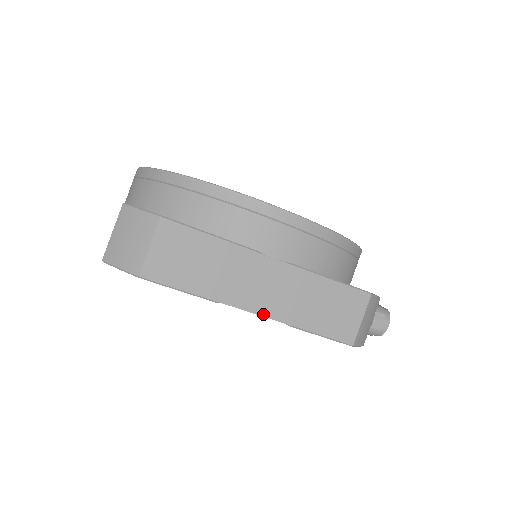
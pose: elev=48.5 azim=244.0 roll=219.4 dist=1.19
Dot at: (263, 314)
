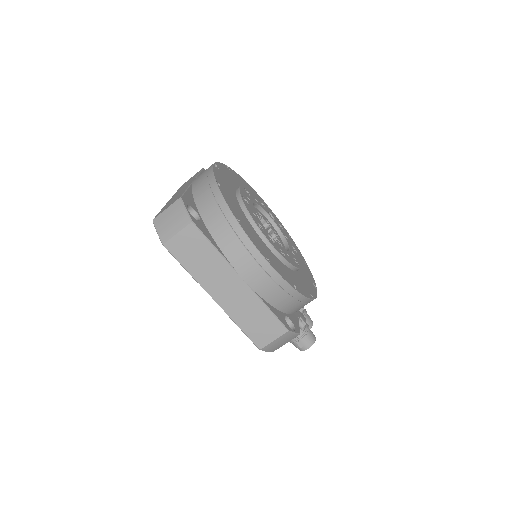
Dot at: (218, 303)
